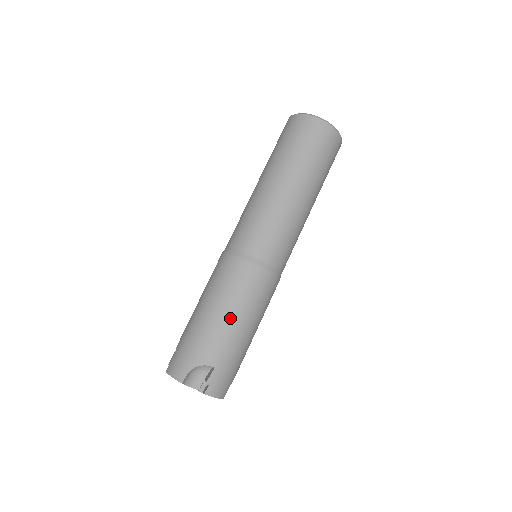
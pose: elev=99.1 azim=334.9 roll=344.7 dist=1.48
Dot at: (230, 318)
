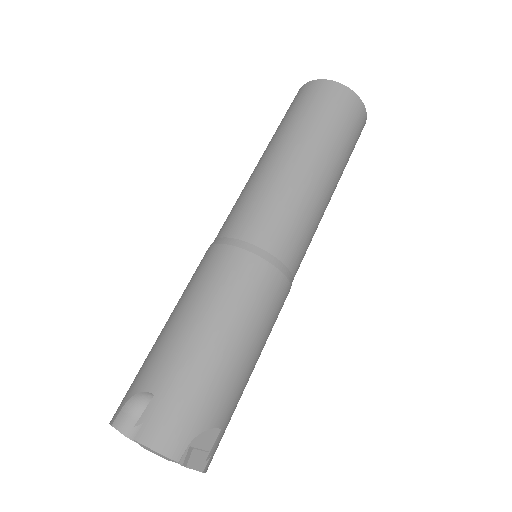
Dot at: (185, 319)
